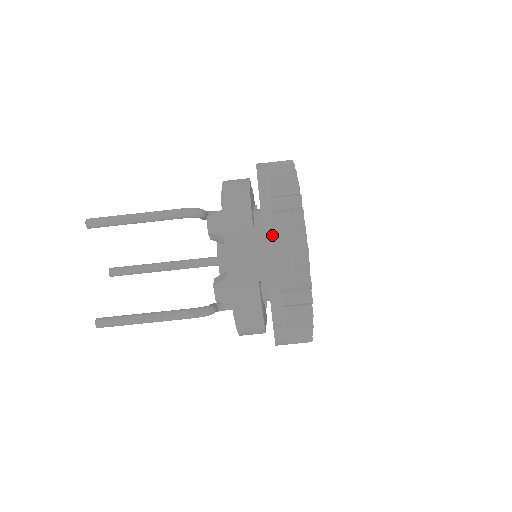
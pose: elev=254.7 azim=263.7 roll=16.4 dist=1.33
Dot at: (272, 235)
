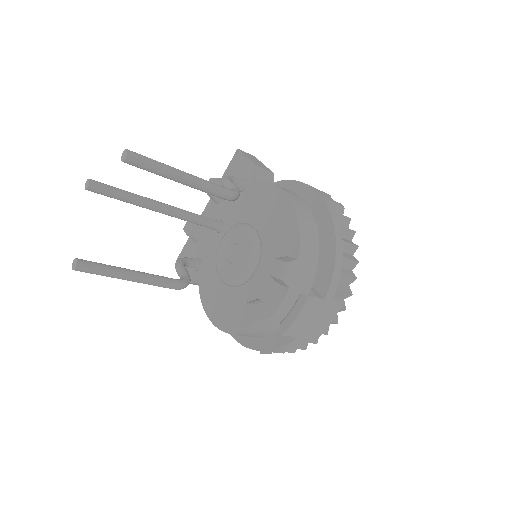
Dot at: (328, 310)
